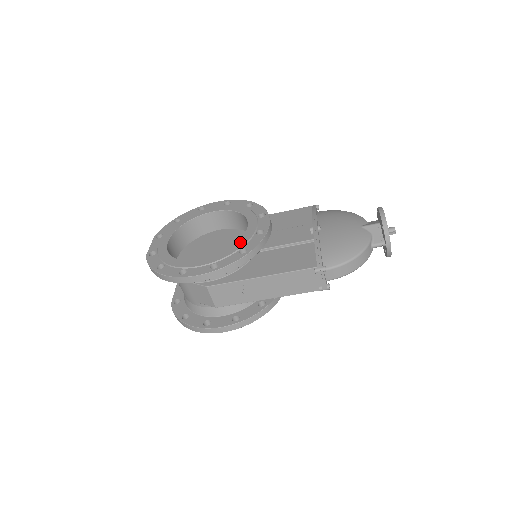
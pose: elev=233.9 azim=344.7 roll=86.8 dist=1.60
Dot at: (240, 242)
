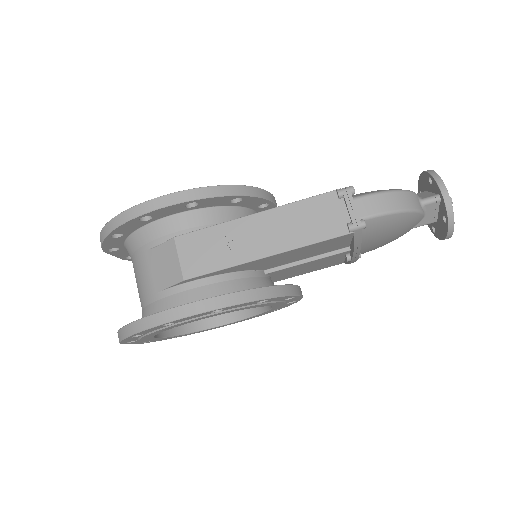
Dot at: occluded
